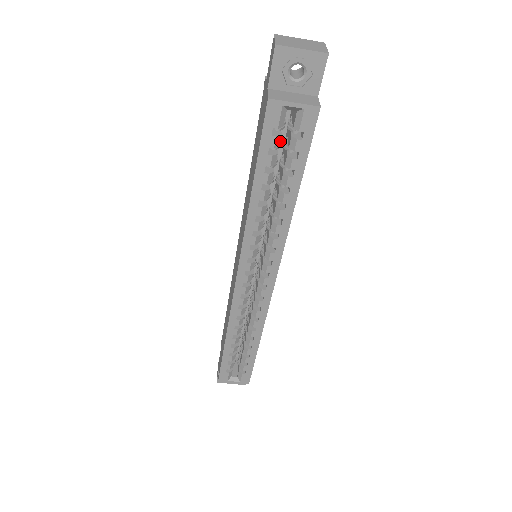
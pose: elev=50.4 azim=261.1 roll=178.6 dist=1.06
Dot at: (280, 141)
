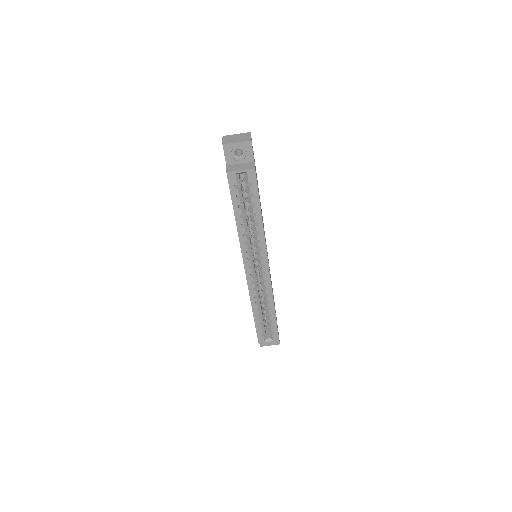
Dot at: (242, 189)
